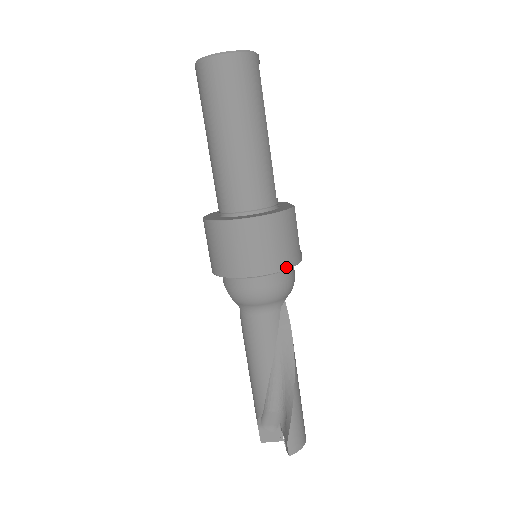
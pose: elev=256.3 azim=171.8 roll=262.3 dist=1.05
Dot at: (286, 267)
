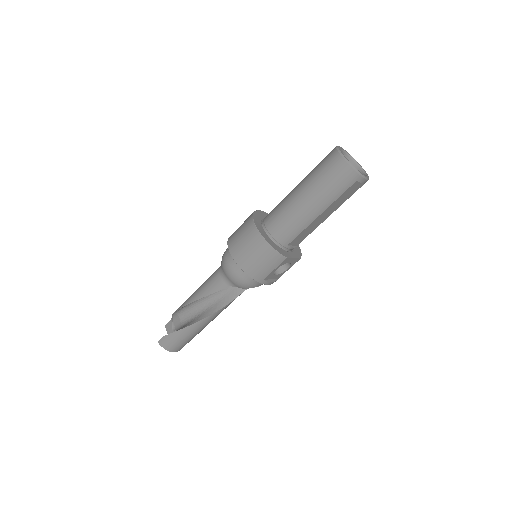
Dot at: (245, 271)
